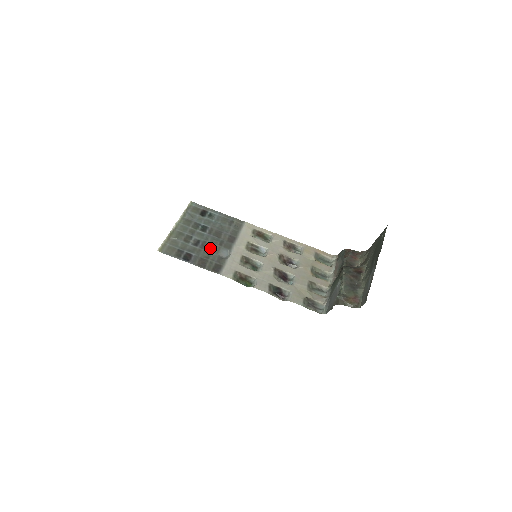
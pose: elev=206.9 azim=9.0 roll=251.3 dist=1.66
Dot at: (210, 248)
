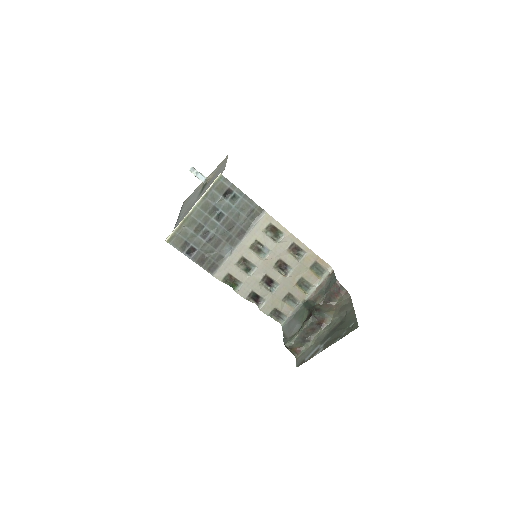
Dot at: (216, 243)
